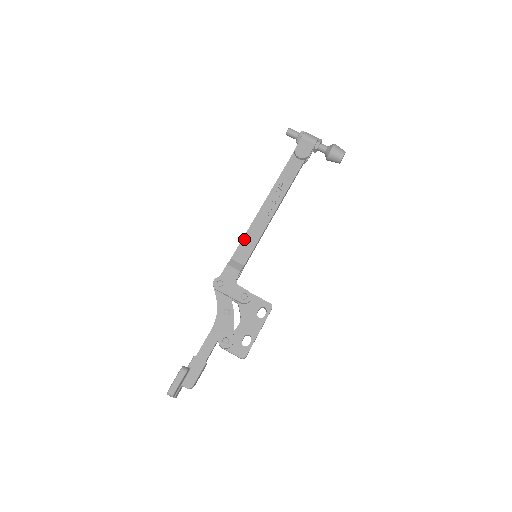
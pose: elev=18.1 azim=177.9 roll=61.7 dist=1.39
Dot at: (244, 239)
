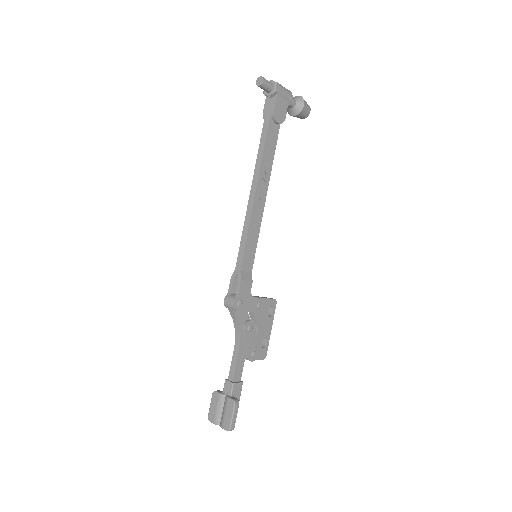
Dot at: (247, 243)
